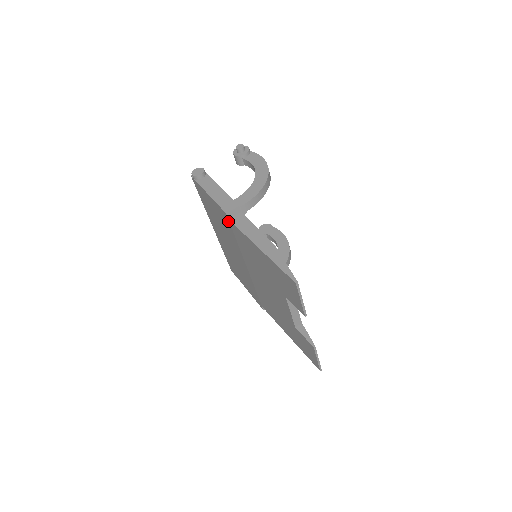
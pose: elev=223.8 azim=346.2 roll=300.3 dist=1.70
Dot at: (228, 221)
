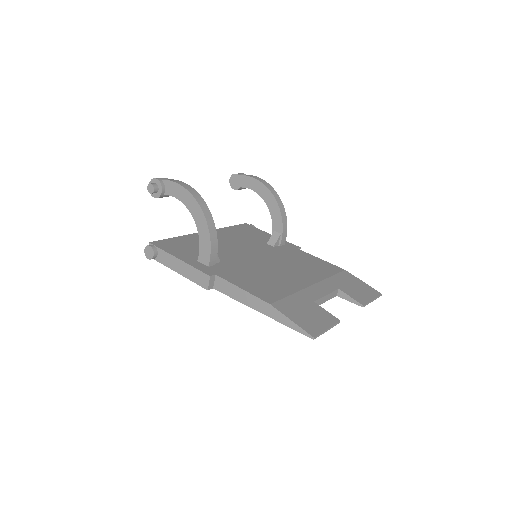
Dot at: occluded
